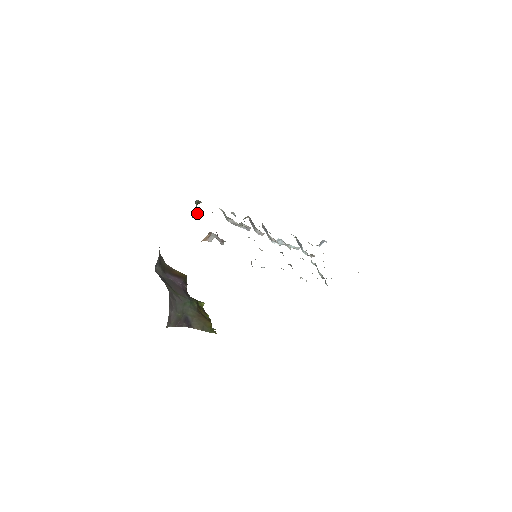
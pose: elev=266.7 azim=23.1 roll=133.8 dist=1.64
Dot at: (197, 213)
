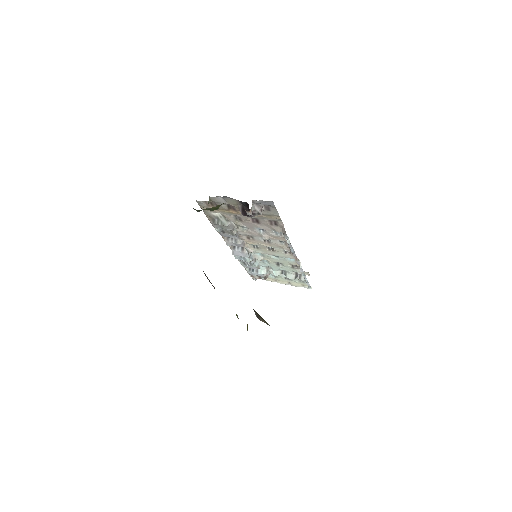
Dot at: occluded
